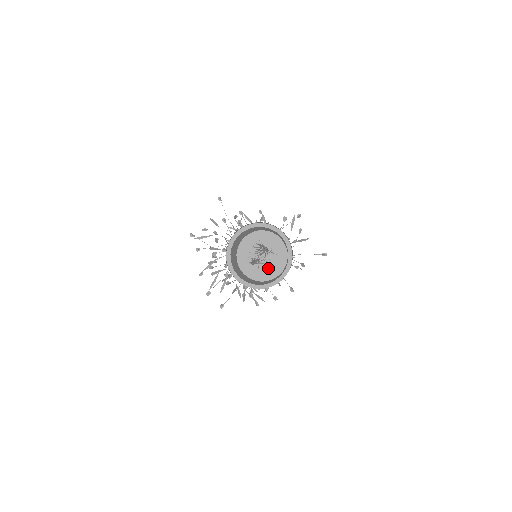
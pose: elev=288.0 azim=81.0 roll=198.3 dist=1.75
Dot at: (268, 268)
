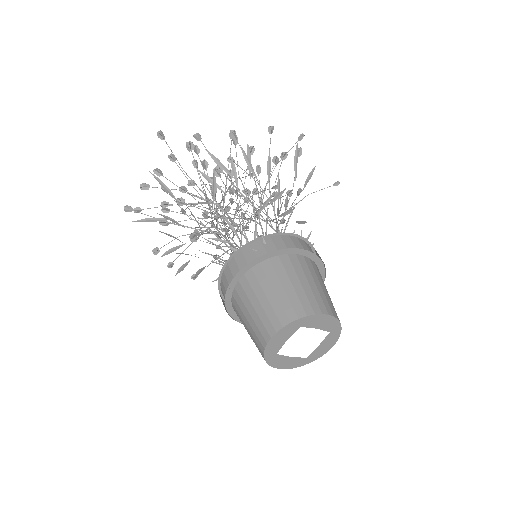
Dot at: occluded
